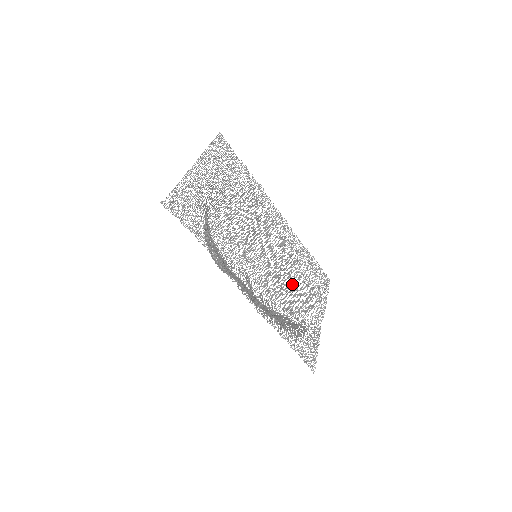
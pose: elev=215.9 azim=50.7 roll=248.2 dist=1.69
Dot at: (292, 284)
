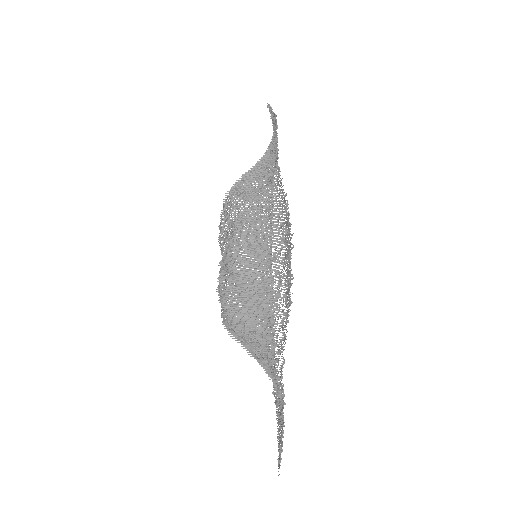
Dot at: occluded
